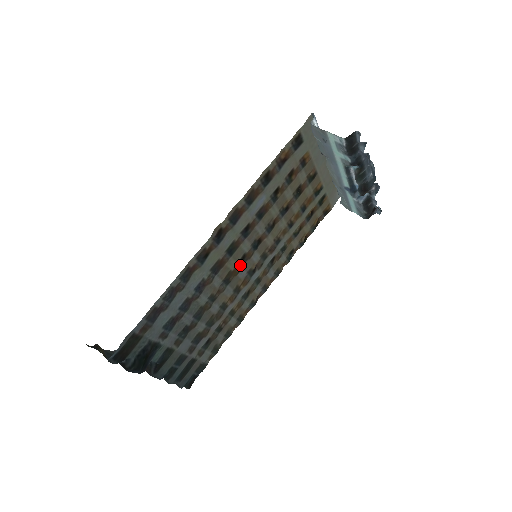
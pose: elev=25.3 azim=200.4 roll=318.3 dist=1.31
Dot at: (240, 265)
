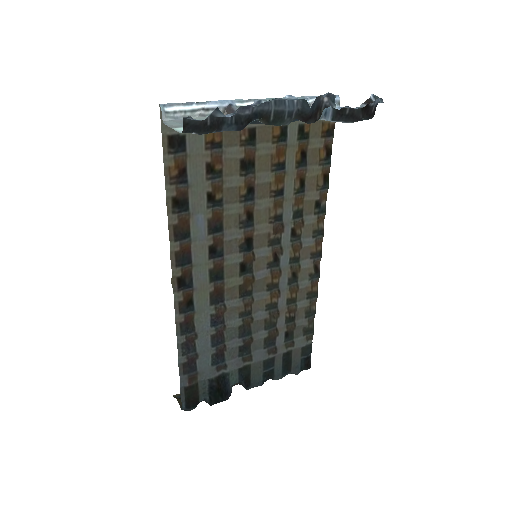
Dot at: (248, 272)
